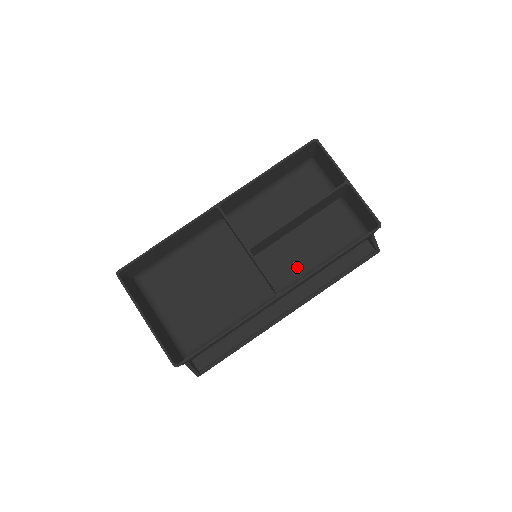
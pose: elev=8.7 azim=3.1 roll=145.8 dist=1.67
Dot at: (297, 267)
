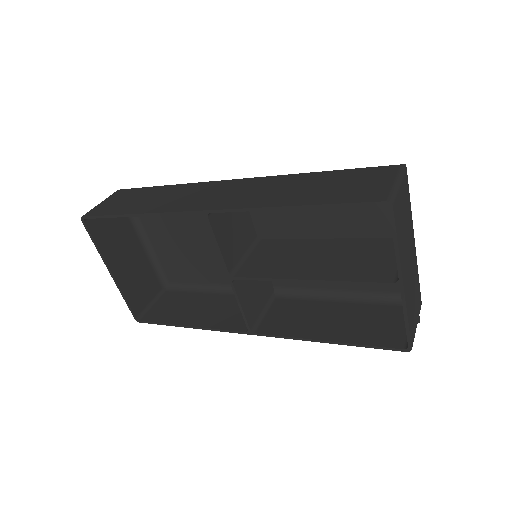
Dot at: occluded
